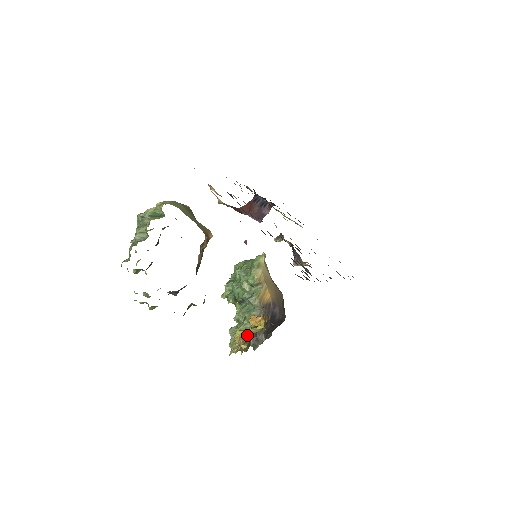
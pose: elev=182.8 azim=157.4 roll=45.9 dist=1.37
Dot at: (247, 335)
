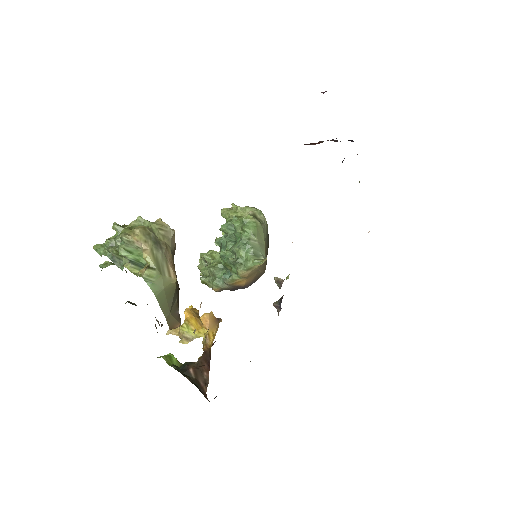
Dot at: (184, 342)
